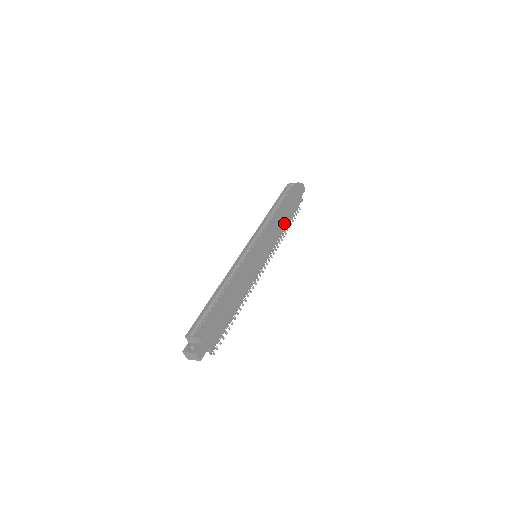
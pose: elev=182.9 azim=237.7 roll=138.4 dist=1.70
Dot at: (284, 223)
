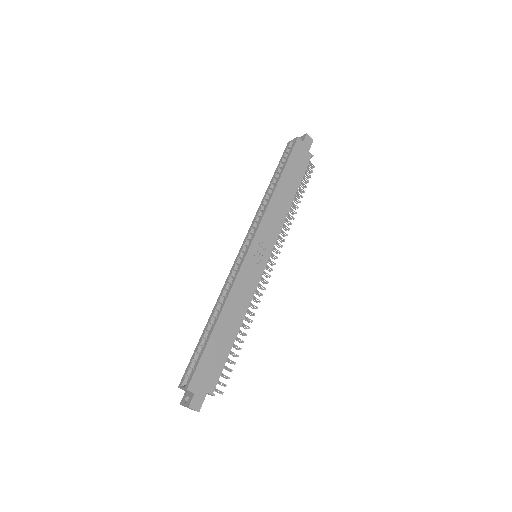
Dot at: (288, 199)
